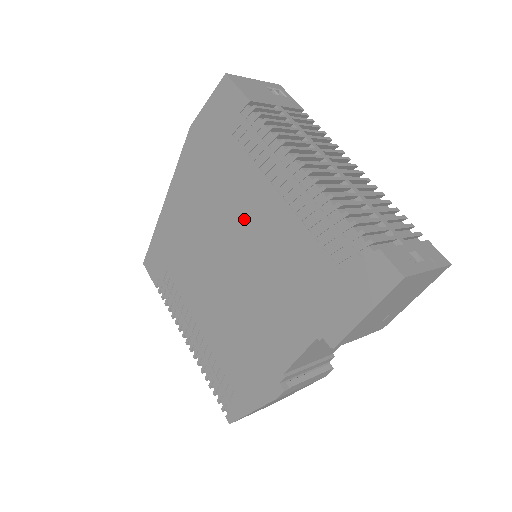
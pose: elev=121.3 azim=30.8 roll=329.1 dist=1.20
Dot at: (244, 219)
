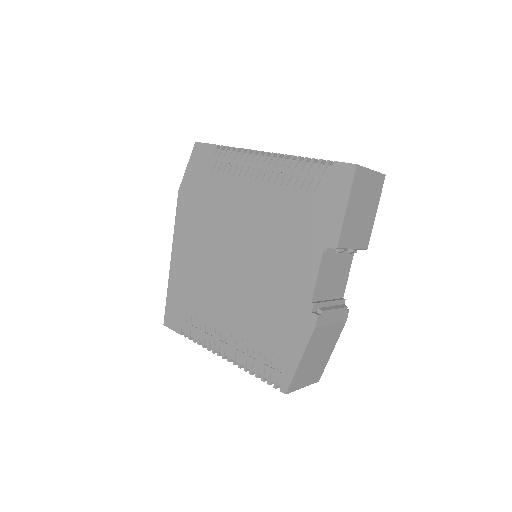
Dot at: (239, 217)
